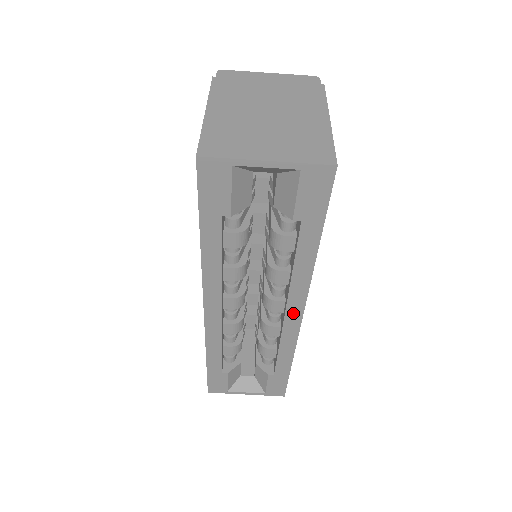
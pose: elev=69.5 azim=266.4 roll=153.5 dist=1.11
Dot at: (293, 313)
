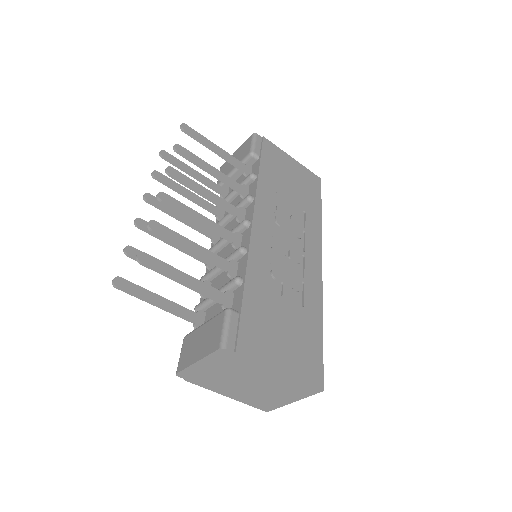
Dot at: occluded
